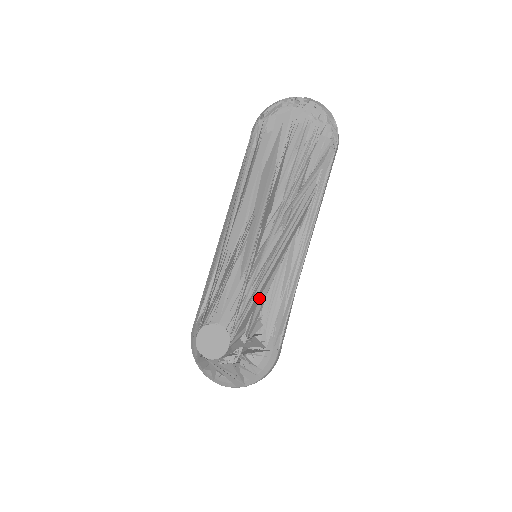
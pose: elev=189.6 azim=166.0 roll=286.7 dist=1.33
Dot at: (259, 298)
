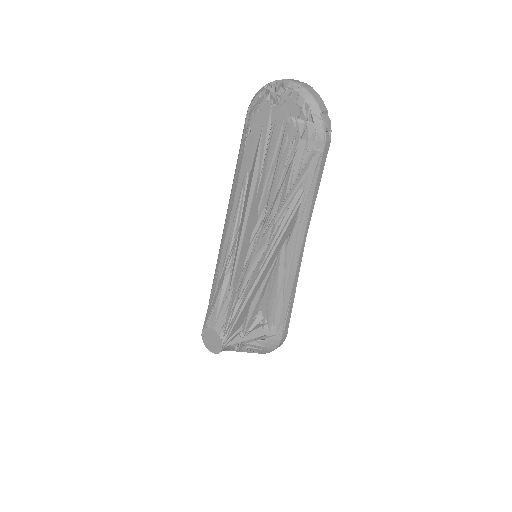
Dot at: (250, 304)
